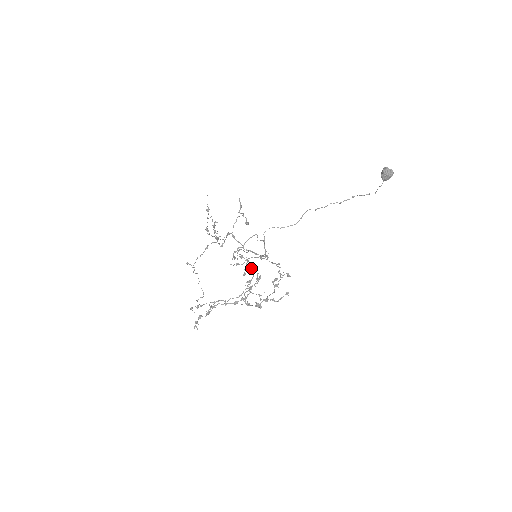
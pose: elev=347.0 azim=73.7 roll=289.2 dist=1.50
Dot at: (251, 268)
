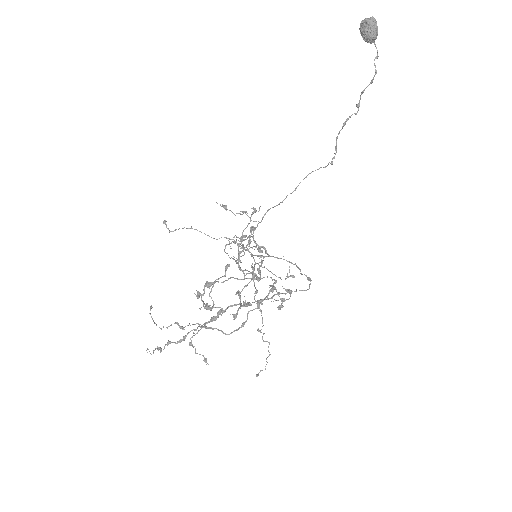
Dot at: (272, 287)
